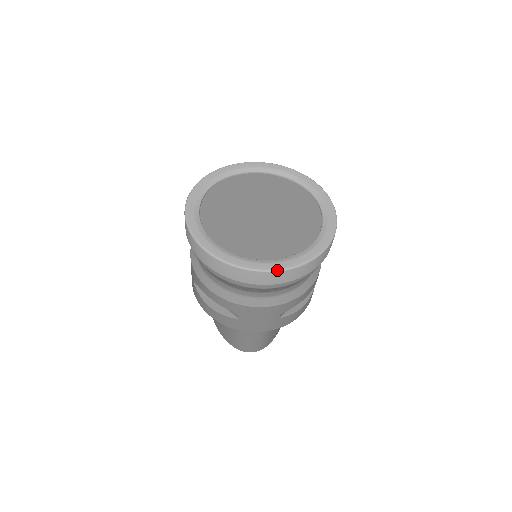
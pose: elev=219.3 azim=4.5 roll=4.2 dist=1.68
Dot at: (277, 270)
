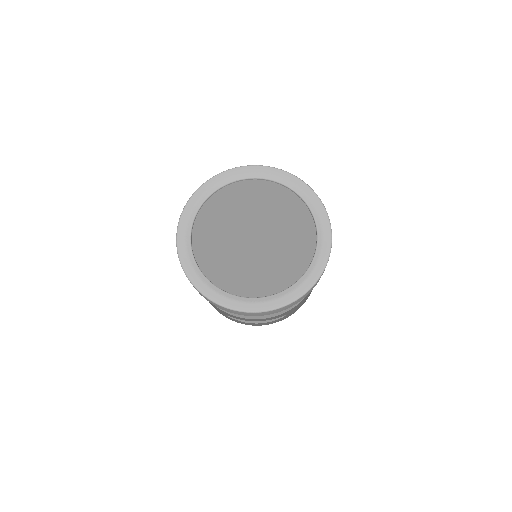
Dot at: (203, 294)
